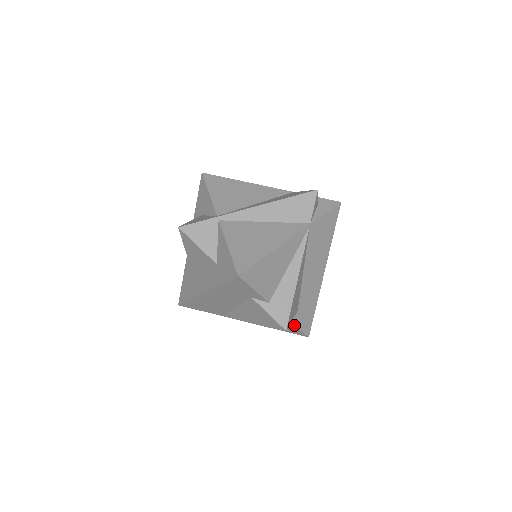
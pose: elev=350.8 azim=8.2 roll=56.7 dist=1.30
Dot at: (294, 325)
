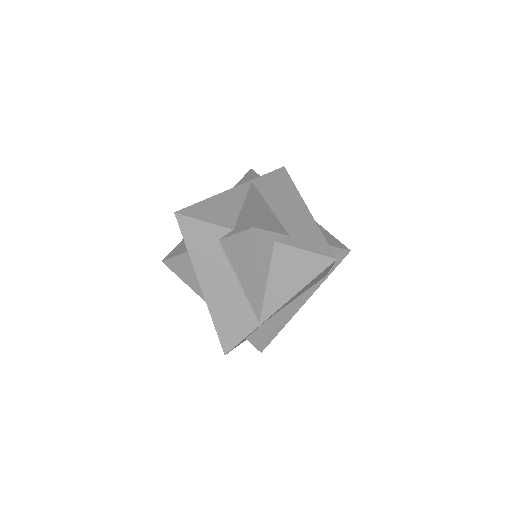
Dot at: (296, 249)
